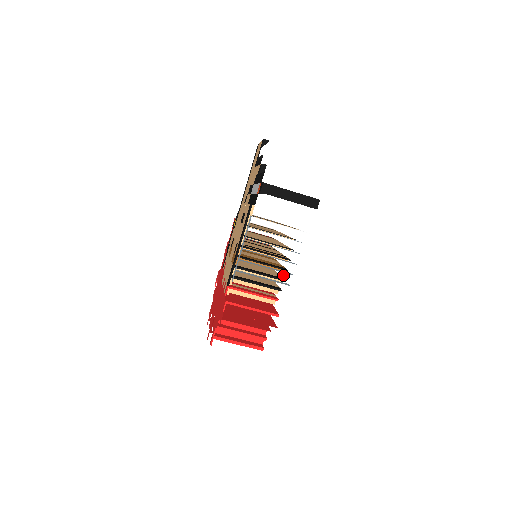
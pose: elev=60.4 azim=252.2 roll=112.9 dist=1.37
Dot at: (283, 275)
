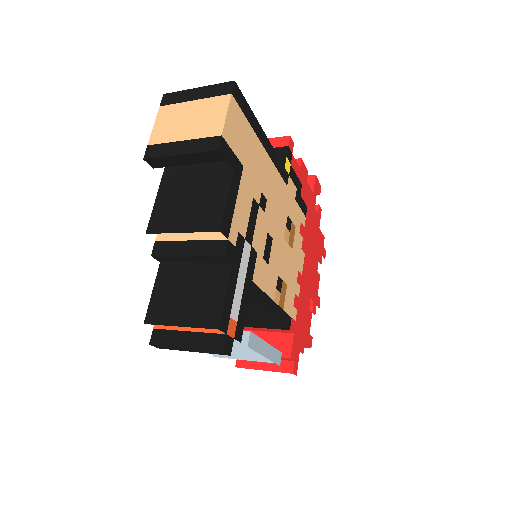
Dot at: (234, 416)
